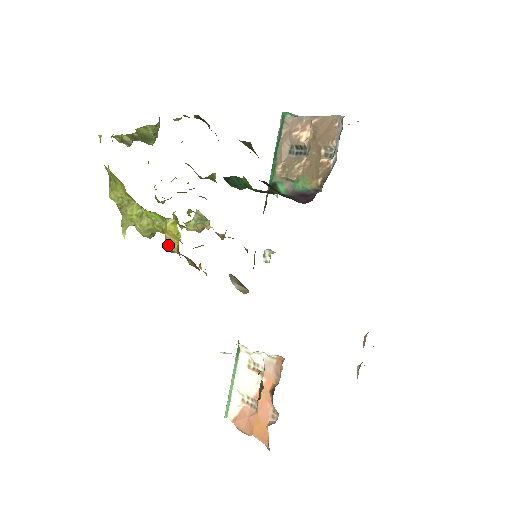
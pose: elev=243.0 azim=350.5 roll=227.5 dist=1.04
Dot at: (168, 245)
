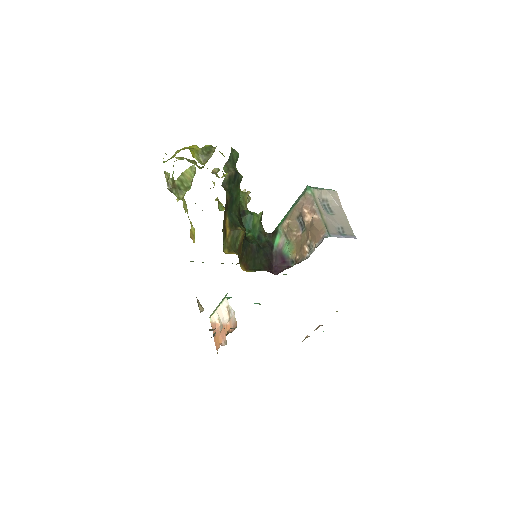
Dot at: (191, 236)
